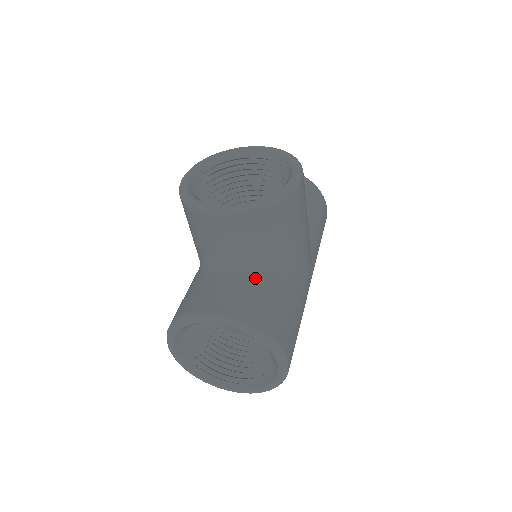
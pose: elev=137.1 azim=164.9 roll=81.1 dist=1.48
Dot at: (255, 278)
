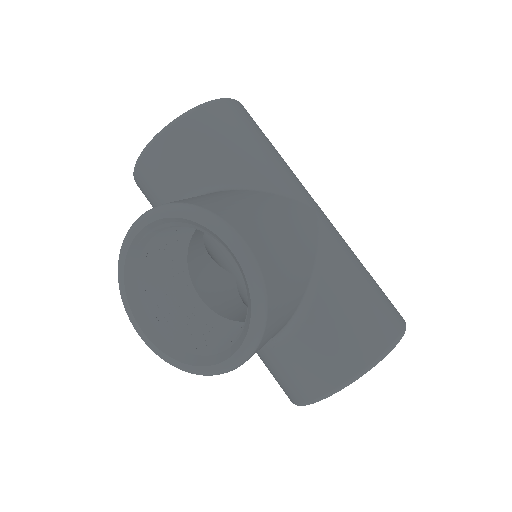
Dot at: (309, 325)
